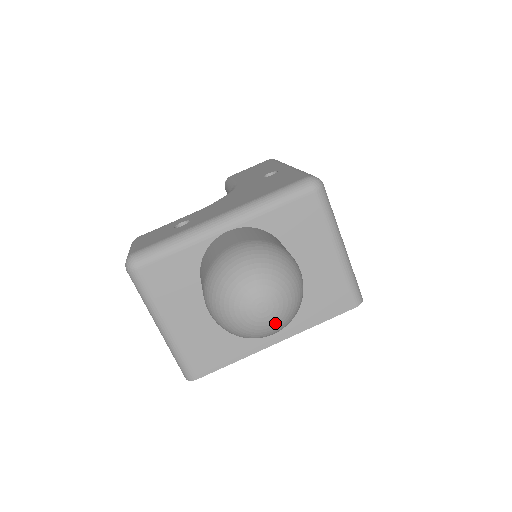
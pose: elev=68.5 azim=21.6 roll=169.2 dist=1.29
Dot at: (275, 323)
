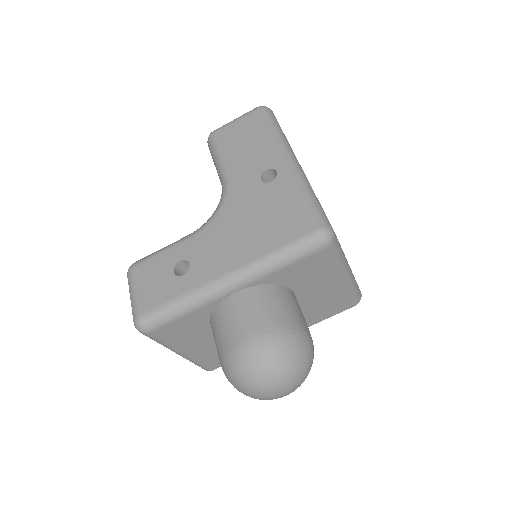
Dot at: occluded
